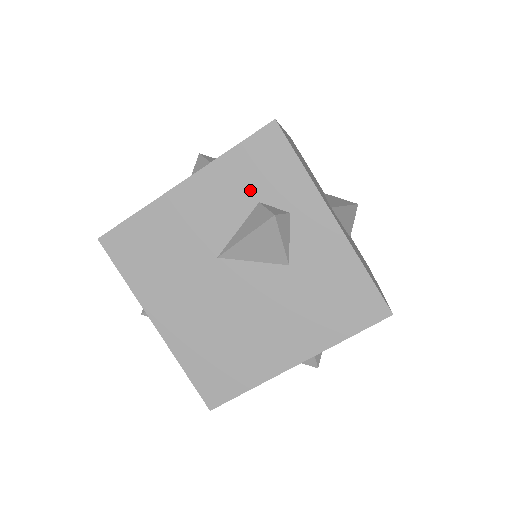
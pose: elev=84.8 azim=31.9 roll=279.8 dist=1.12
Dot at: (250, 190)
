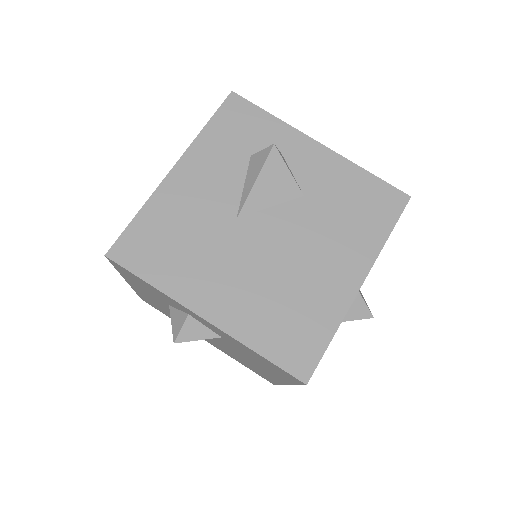
Dot at: (238, 149)
